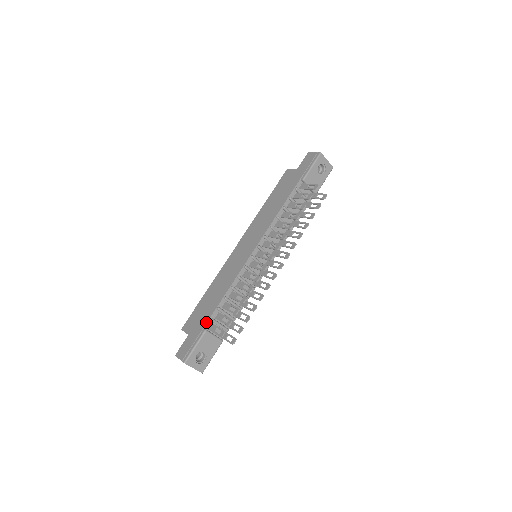
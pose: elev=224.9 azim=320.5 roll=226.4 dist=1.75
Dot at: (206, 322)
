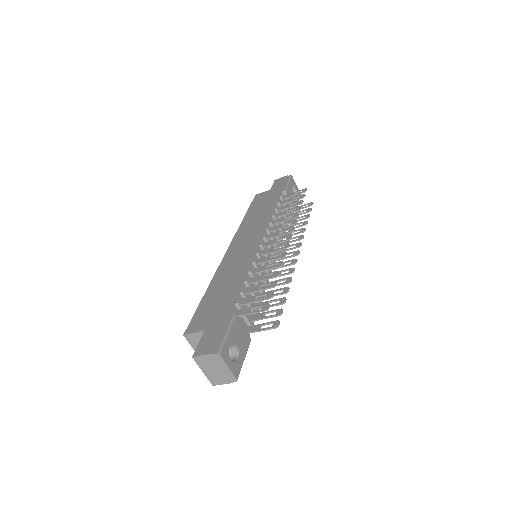
Dot at: (231, 306)
